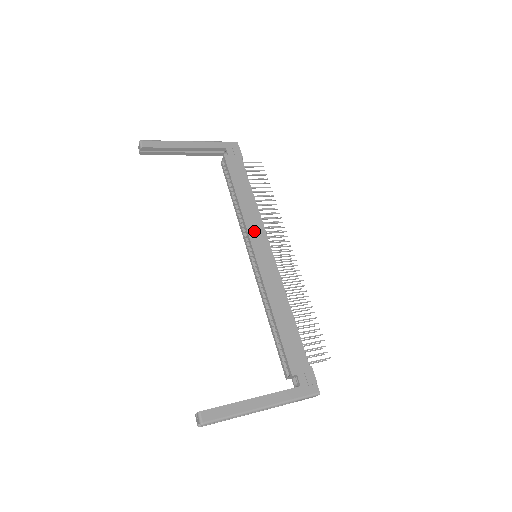
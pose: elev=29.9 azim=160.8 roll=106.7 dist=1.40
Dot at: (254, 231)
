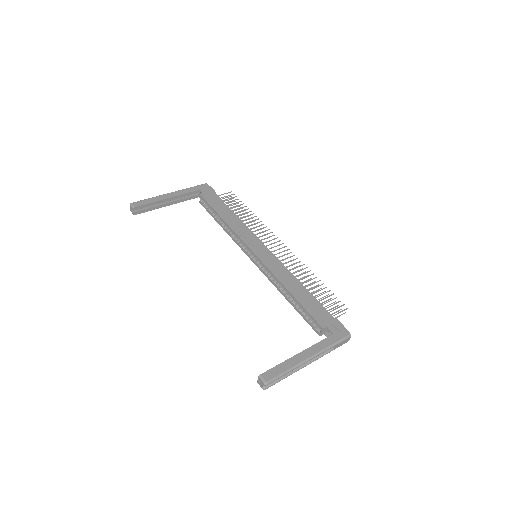
Dot at: (247, 238)
